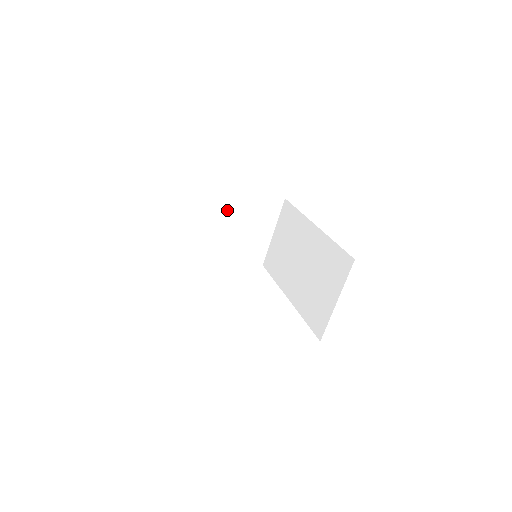
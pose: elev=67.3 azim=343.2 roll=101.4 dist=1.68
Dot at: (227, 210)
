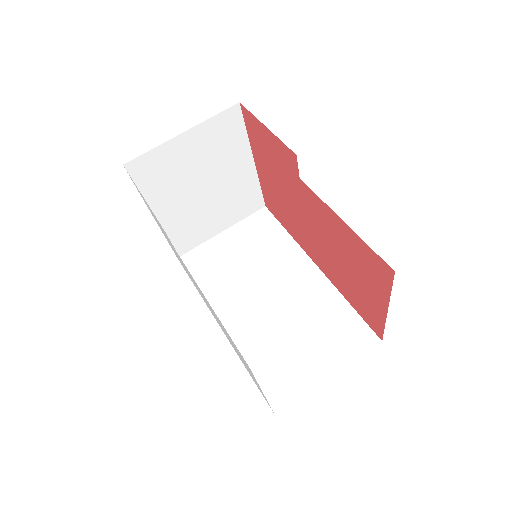
Dot at: (221, 167)
